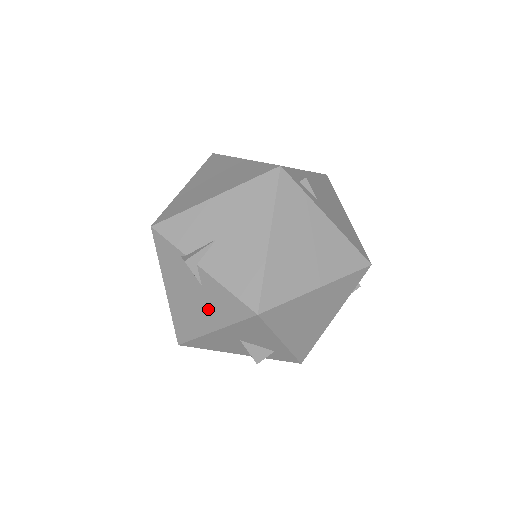
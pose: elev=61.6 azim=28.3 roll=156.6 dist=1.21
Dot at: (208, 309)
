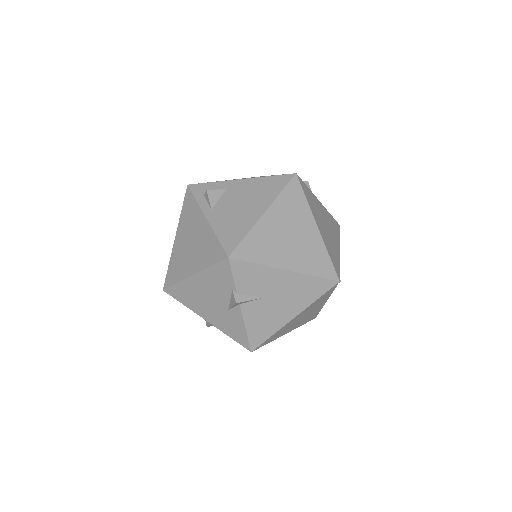
Dot at: (217, 315)
